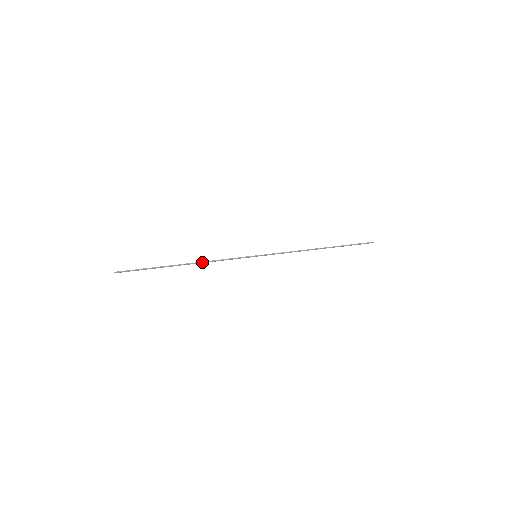
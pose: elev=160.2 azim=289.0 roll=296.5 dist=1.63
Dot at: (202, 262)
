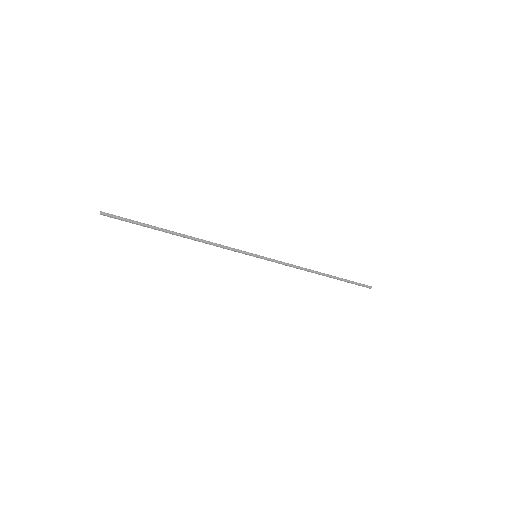
Dot at: (199, 239)
